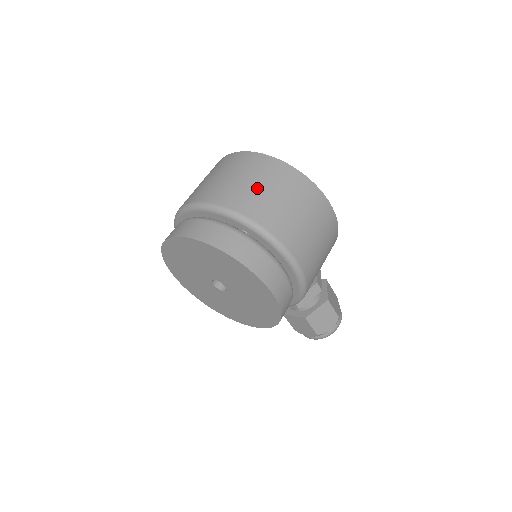
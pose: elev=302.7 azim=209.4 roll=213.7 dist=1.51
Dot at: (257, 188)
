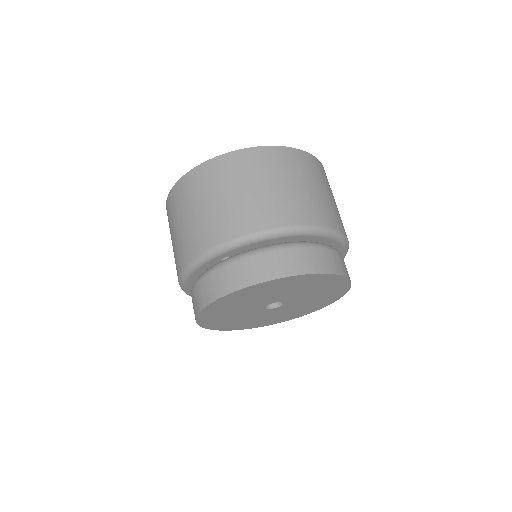
Dot at: (325, 195)
